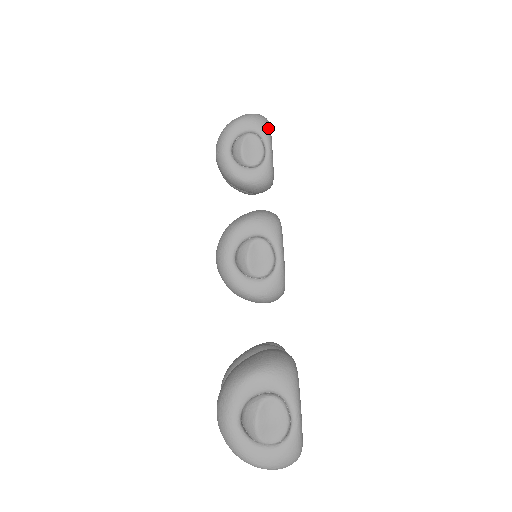
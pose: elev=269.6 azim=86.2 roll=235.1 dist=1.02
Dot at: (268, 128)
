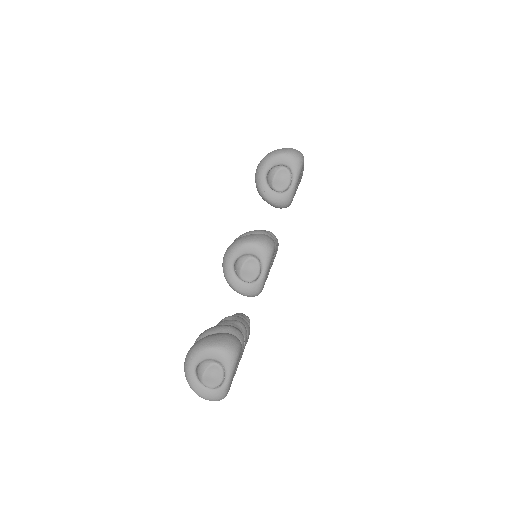
Dot at: (300, 167)
